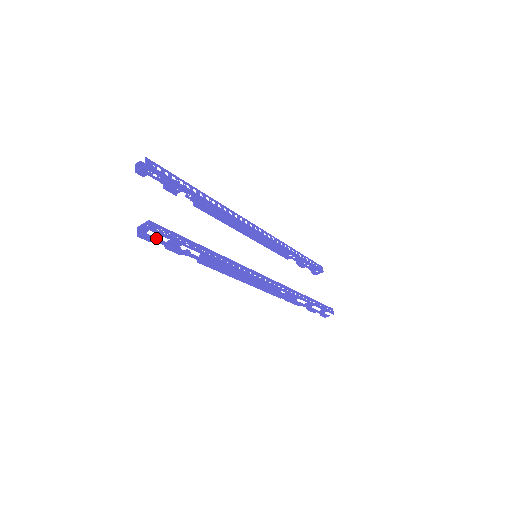
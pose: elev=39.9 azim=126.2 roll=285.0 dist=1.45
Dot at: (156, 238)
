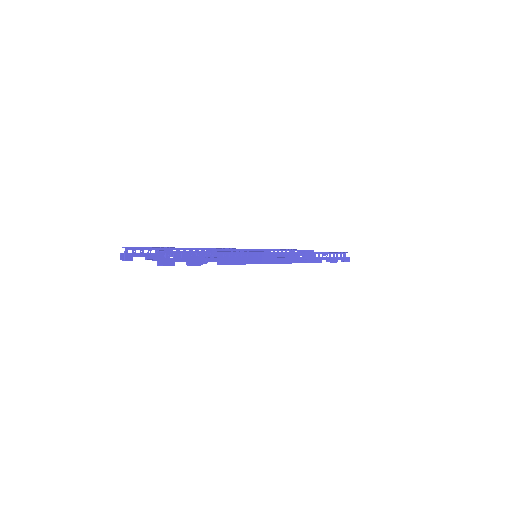
Dot at: (175, 258)
